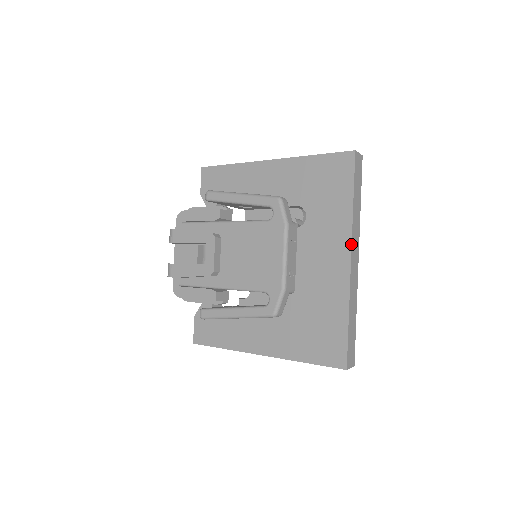
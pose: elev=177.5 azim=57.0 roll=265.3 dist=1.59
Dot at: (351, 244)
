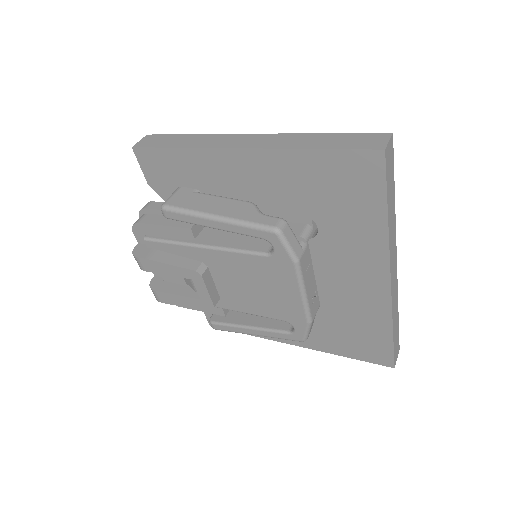
Dot at: (389, 266)
